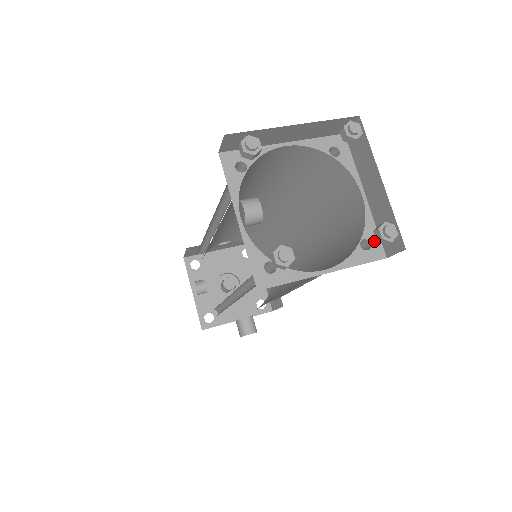
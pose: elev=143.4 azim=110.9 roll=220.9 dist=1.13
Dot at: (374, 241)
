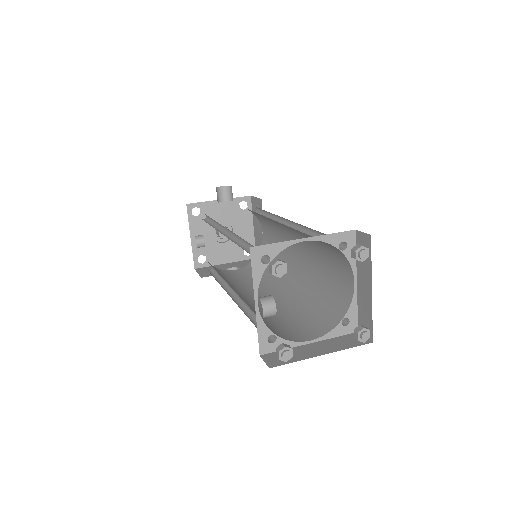
Dot at: (353, 319)
